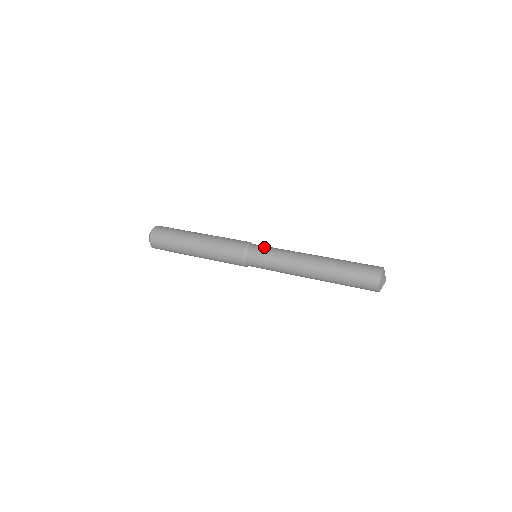
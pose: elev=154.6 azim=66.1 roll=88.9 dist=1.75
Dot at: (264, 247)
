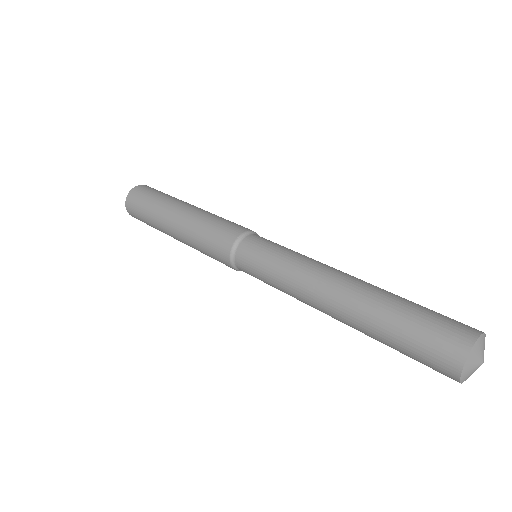
Dot at: (270, 242)
